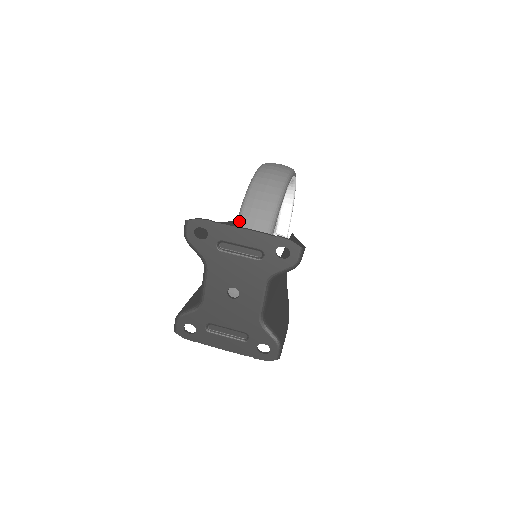
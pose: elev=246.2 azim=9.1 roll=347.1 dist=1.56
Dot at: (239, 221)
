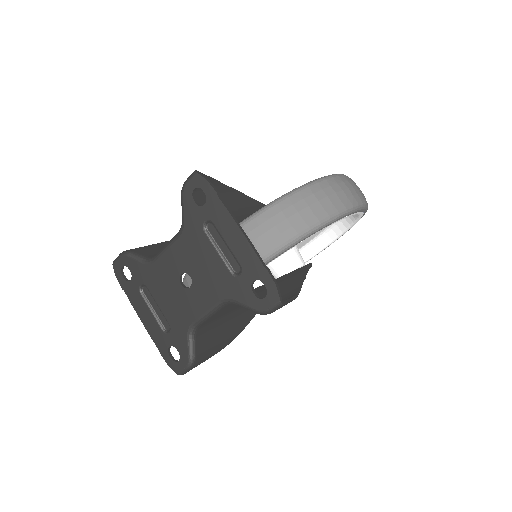
Dot at: (258, 214)
